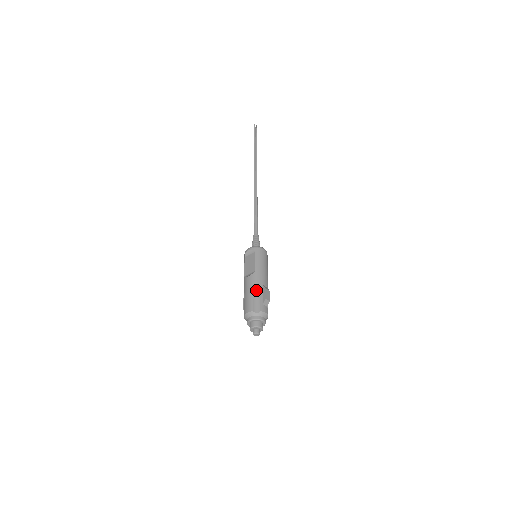
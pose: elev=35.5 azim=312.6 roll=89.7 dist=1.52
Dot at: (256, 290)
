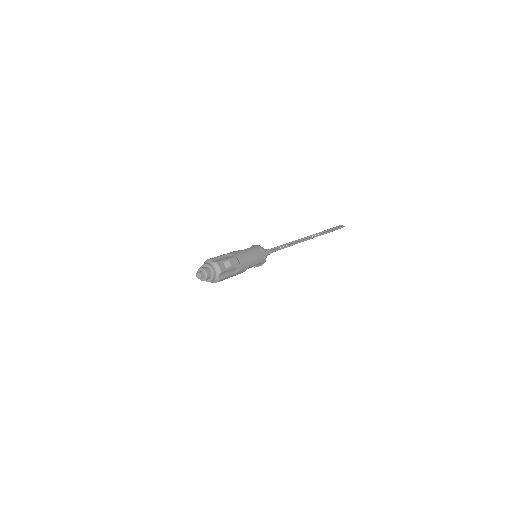
Dot at: (229, 256)
